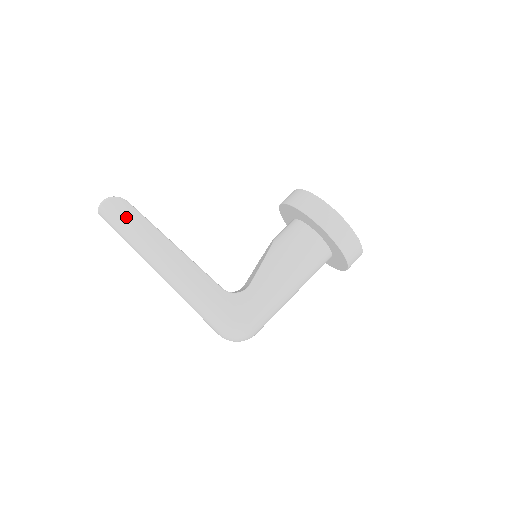
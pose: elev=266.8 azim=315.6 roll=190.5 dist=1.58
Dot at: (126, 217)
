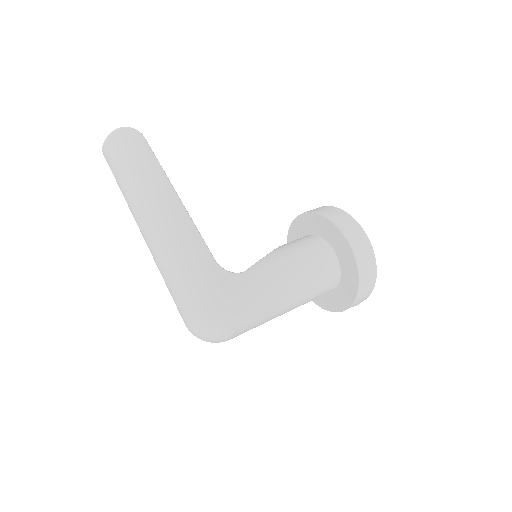
Dot at: (136, 150)
